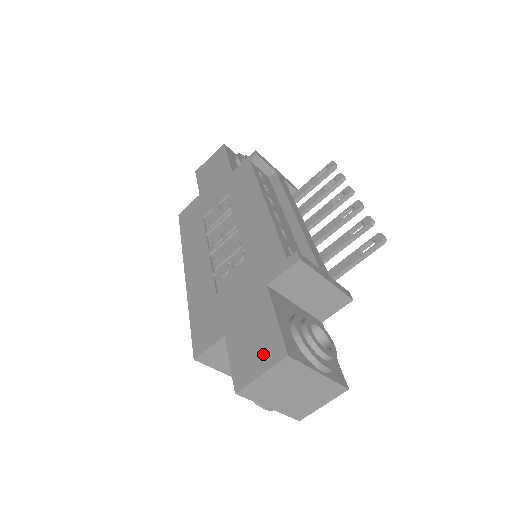
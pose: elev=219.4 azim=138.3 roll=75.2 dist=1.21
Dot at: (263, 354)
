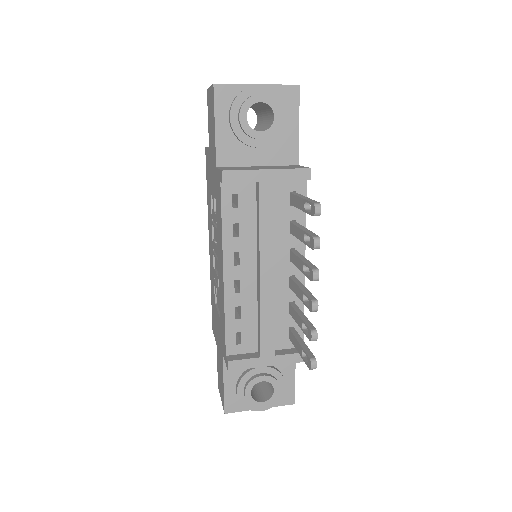
Dot at: (221, 392)
